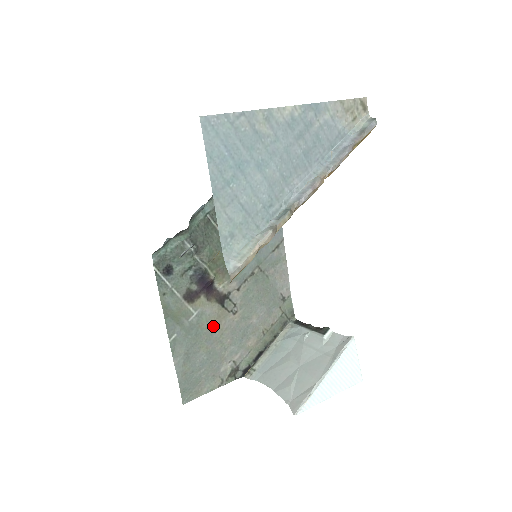
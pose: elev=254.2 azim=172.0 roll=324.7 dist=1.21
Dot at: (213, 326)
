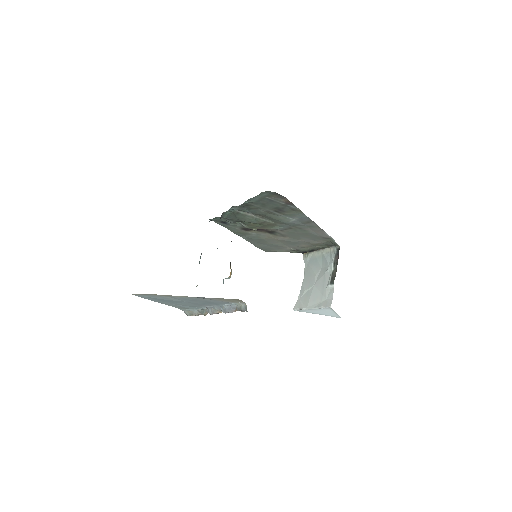
Dot at: (269, 238)
